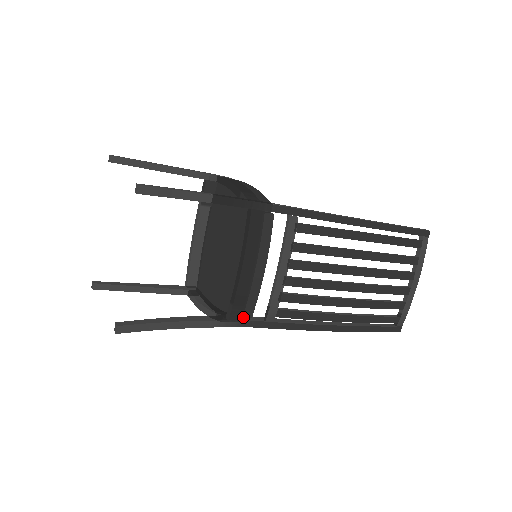
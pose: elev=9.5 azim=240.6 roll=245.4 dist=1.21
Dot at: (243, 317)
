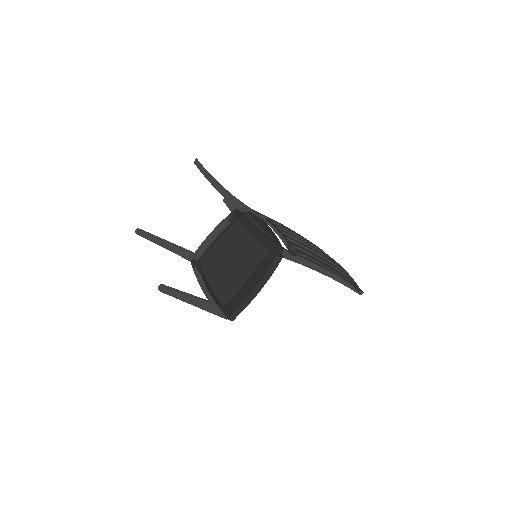
Dot at: occluded
